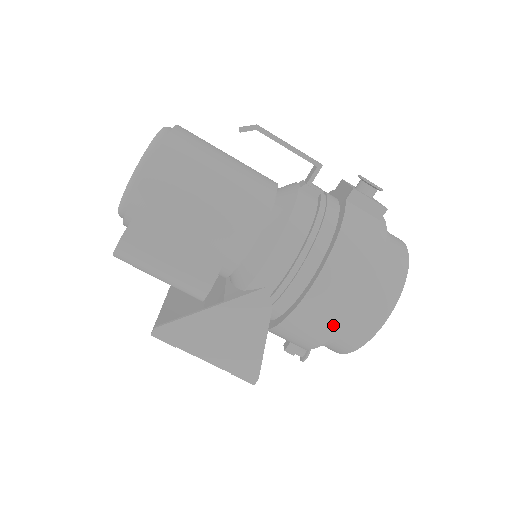
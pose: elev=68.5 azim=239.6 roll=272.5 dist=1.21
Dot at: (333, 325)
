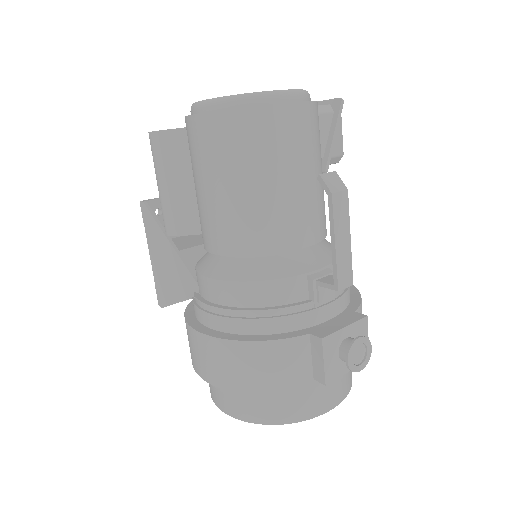
Dot at: (194, 363)
